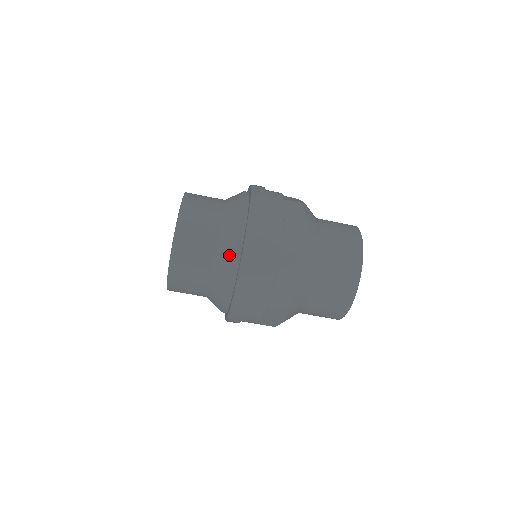
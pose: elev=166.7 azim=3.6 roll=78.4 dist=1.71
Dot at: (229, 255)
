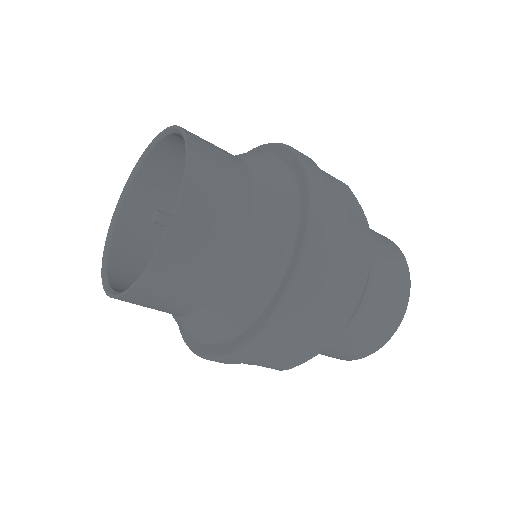
Dot at: (277, 233)
